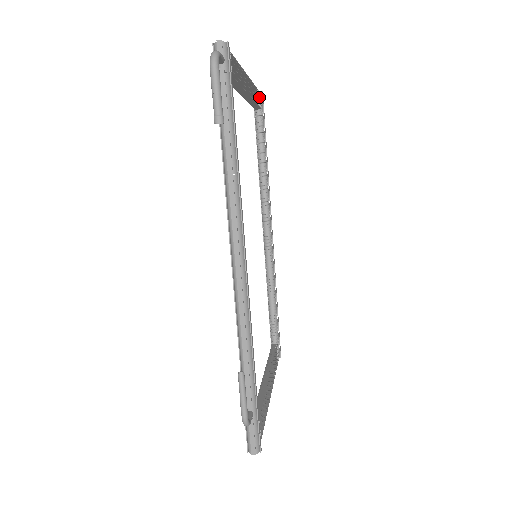
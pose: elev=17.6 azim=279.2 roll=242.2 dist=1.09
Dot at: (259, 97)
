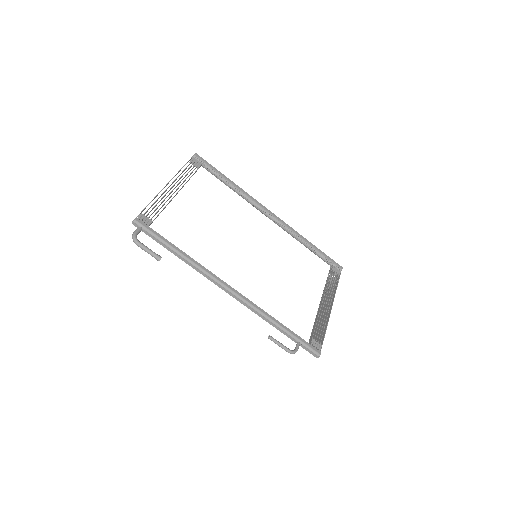
Dot at: (195, 162)
